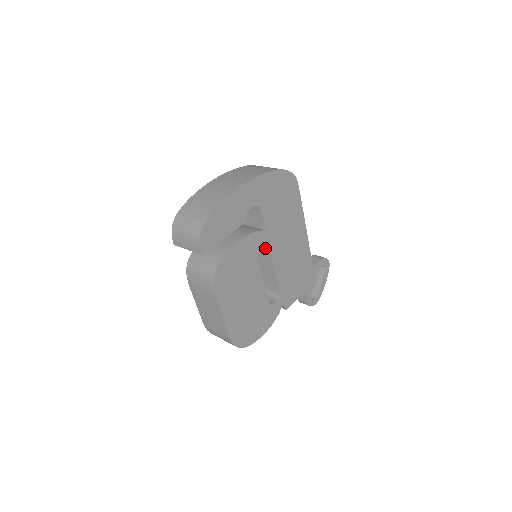
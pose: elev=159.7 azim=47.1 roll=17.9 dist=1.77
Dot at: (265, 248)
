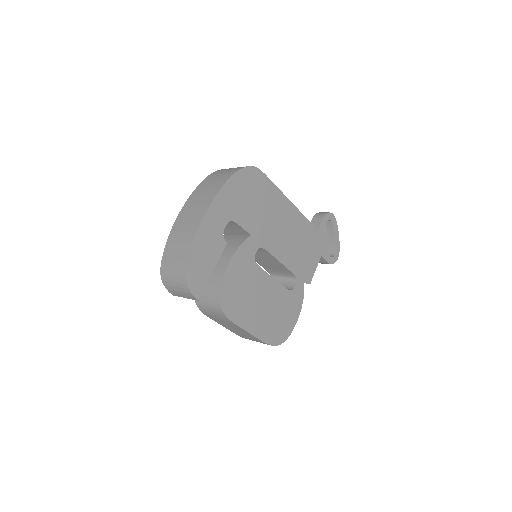
Dot at: (260, 248)
